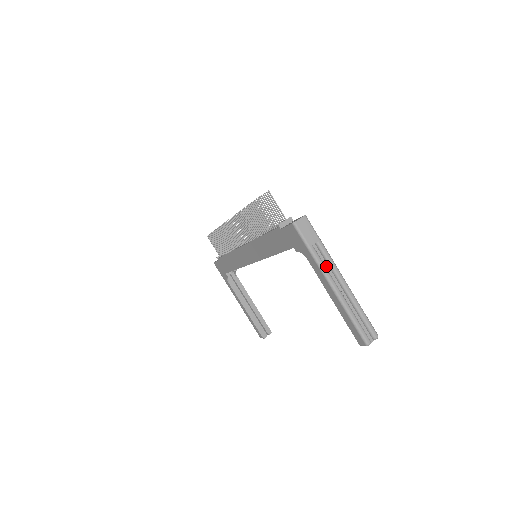
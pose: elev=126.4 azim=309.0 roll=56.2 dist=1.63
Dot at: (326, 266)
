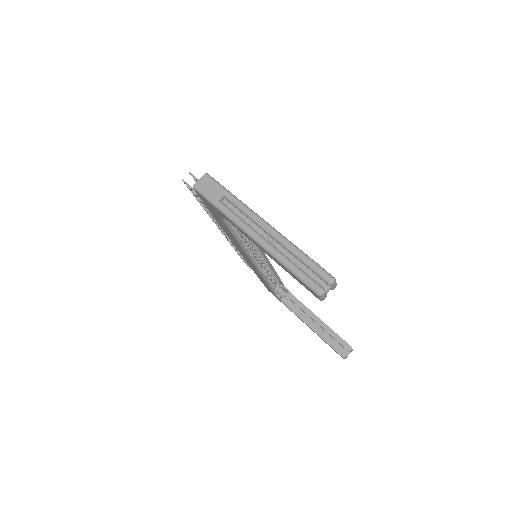
Dot at: (243, 218)
